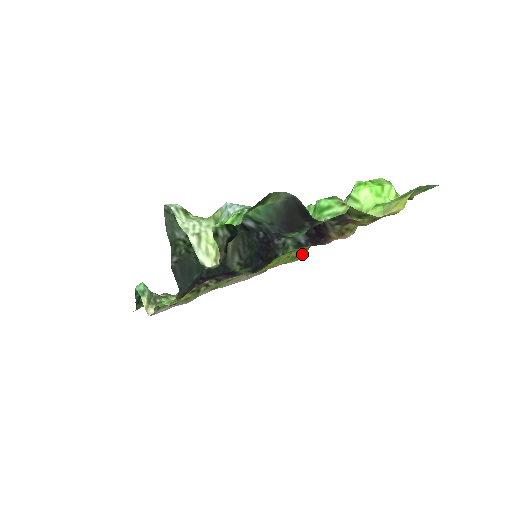
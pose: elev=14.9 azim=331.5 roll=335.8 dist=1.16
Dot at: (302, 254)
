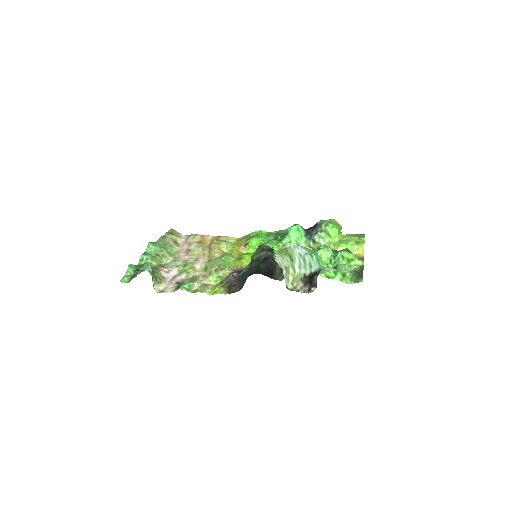
Dot at: (243, 237)
